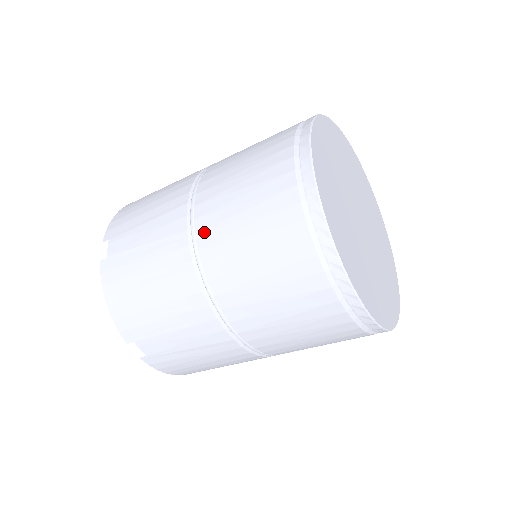
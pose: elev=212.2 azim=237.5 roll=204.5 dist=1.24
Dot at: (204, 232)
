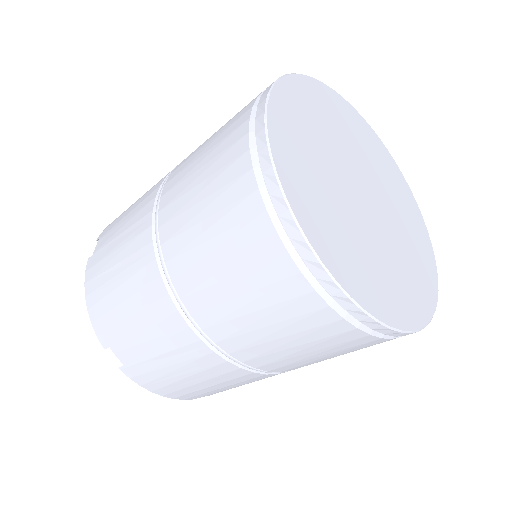
Dot at: (165, 208)
